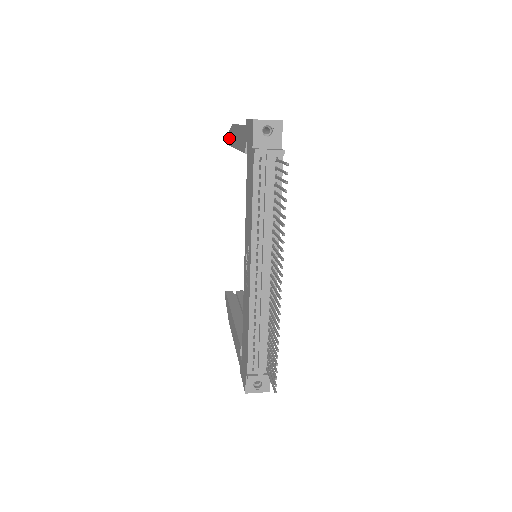
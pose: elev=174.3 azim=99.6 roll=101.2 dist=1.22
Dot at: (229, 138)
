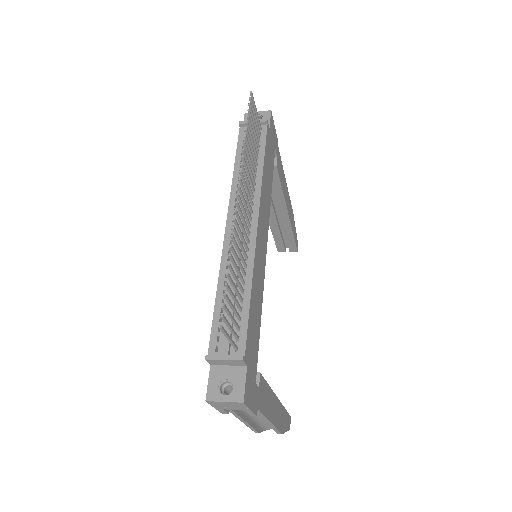
Dot at: occluded
